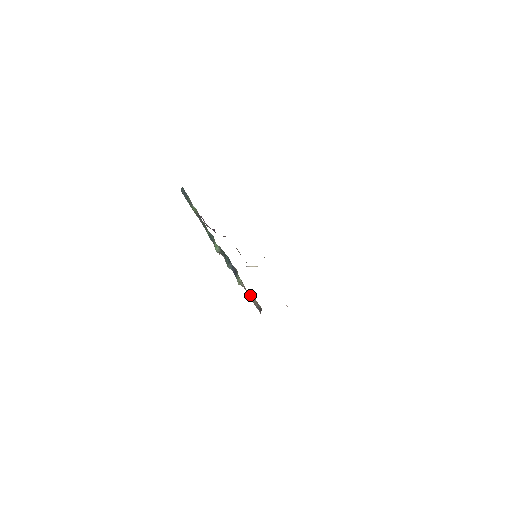
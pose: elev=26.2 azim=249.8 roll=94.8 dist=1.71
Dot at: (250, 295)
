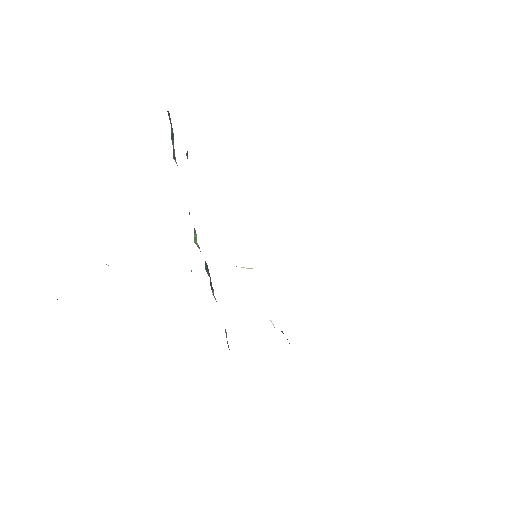
Dot at: occluded
